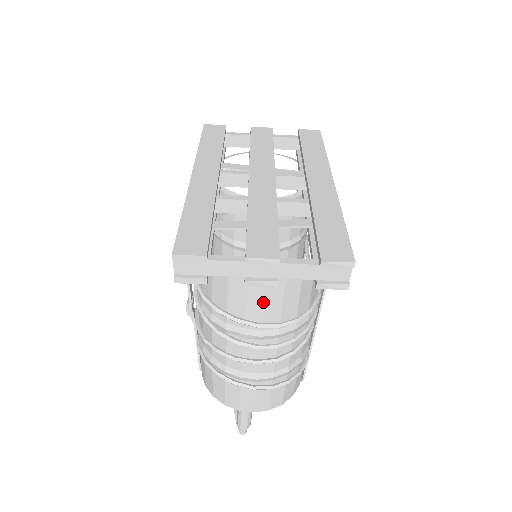
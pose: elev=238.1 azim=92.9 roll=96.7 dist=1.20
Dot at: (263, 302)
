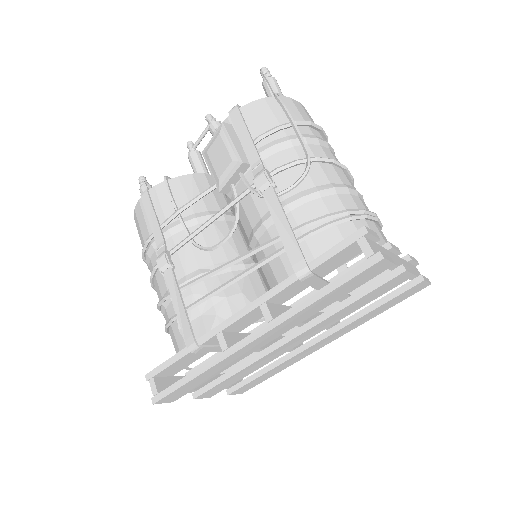
Dot at: occluded
